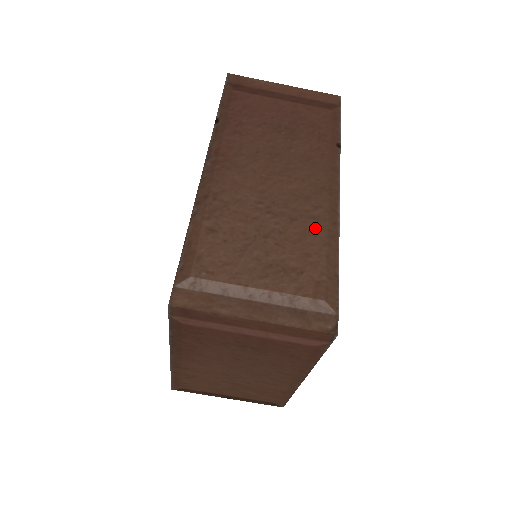
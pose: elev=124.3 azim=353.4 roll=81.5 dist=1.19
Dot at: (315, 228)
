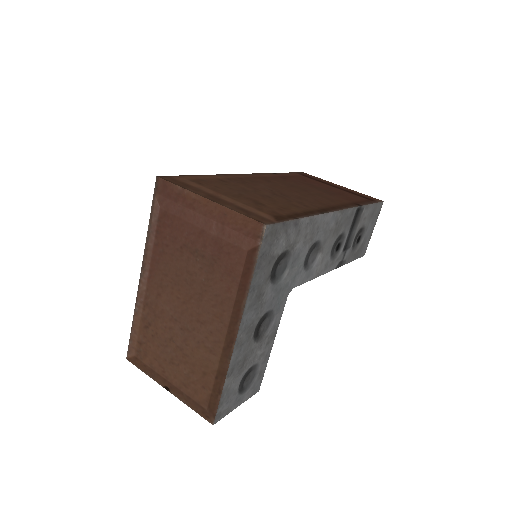
Dot at: (301, 207)
